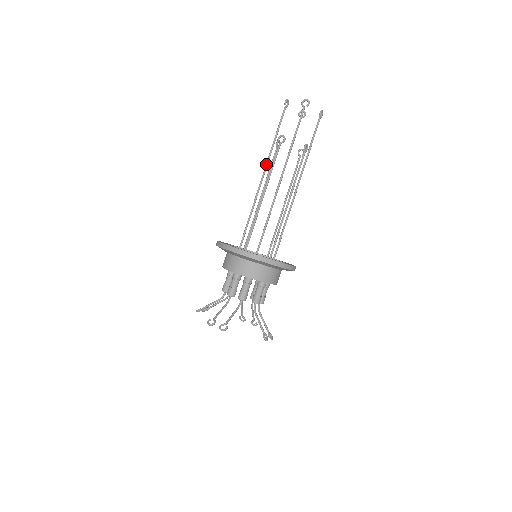
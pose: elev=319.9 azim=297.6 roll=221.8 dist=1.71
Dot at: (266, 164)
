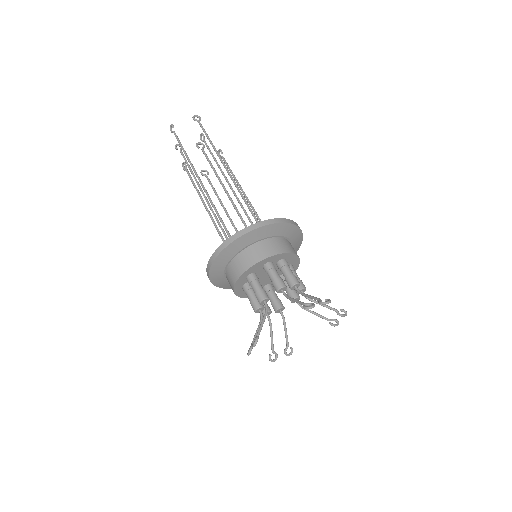
Dot at: (197, 174)
